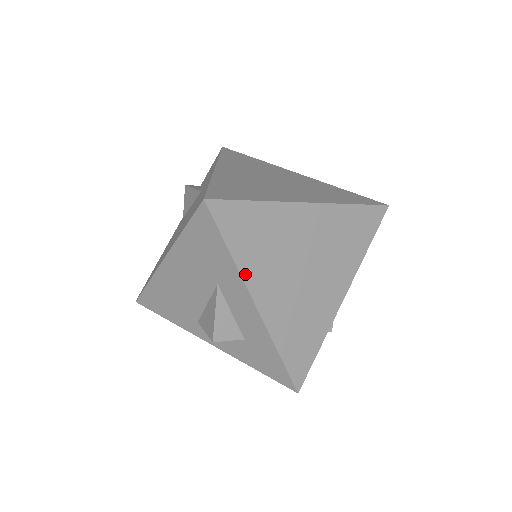
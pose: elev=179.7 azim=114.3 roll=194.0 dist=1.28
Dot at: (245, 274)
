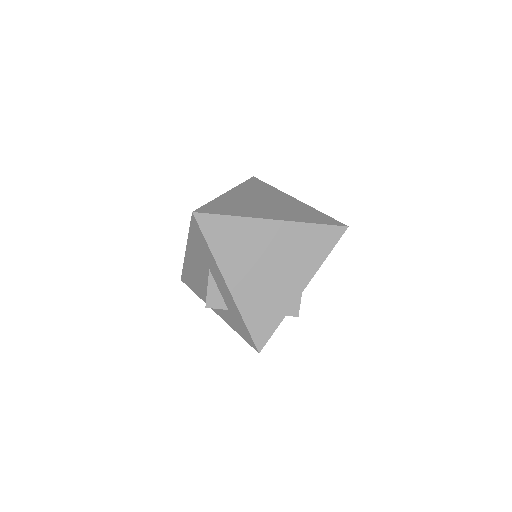
Dot at: (220, 263)
